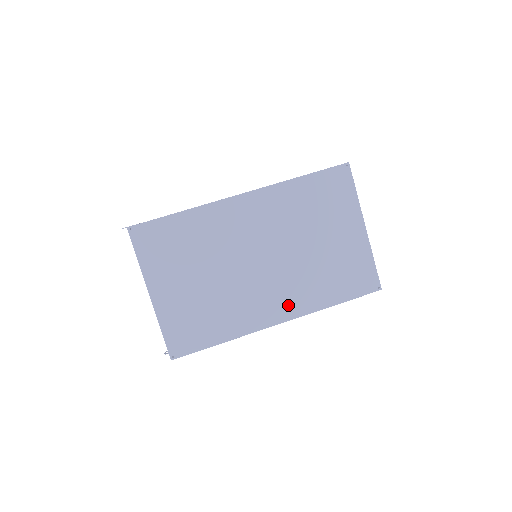
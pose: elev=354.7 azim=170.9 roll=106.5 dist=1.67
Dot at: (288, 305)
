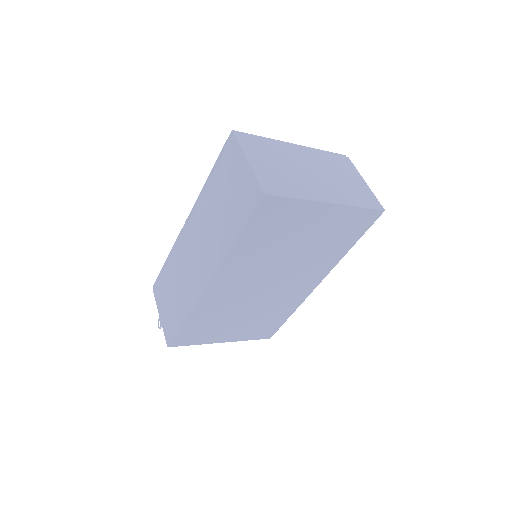
Dot at: (315, 276)
